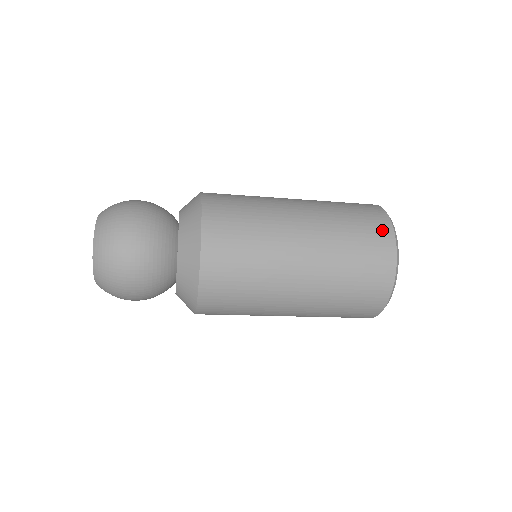
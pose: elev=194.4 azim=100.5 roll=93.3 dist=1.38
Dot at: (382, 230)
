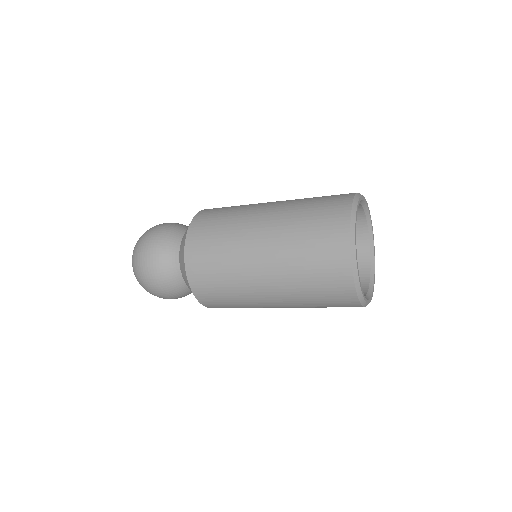
Dot at: (340, 276)
